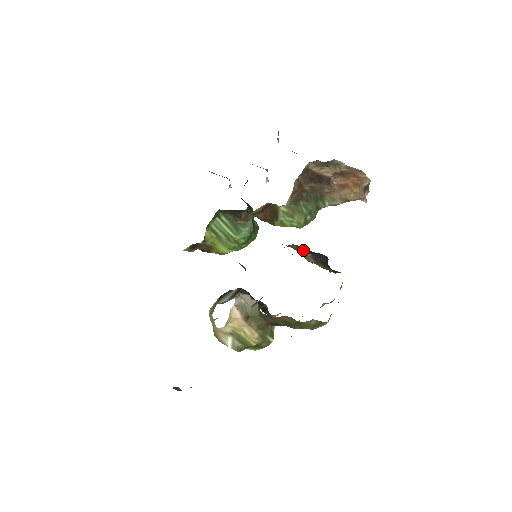
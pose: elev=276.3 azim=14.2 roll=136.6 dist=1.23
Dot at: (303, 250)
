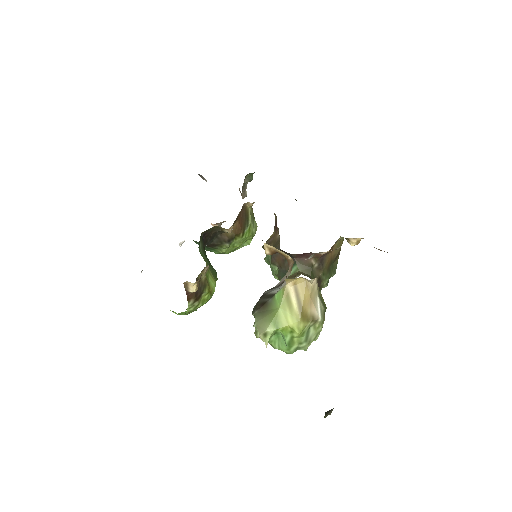
Dot at: occluded
